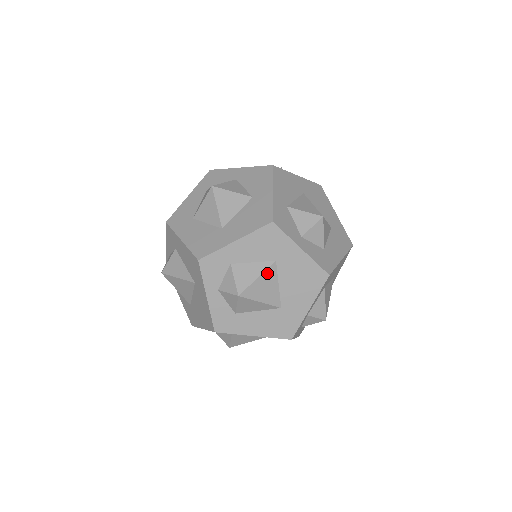
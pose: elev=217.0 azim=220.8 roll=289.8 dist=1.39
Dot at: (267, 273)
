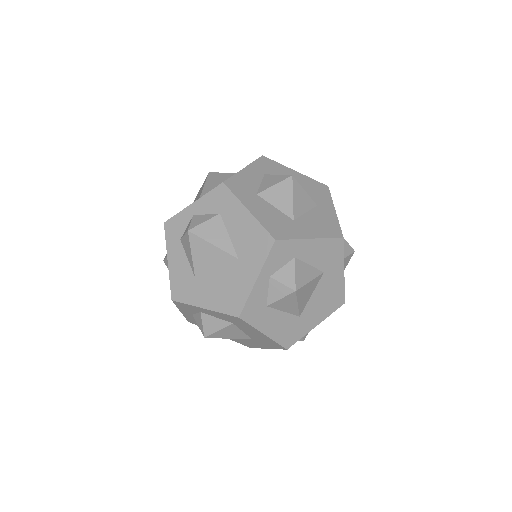
Dot at: (315, 280)
